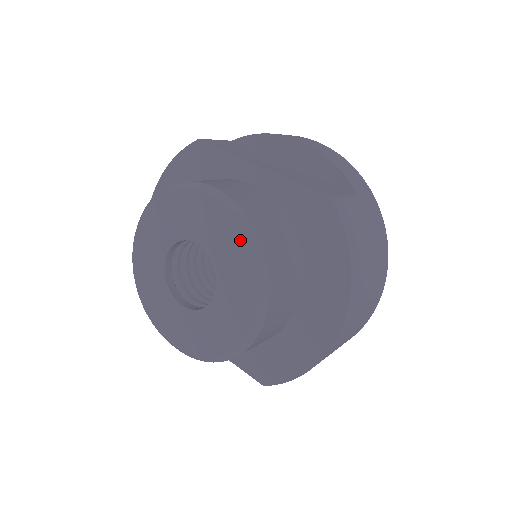
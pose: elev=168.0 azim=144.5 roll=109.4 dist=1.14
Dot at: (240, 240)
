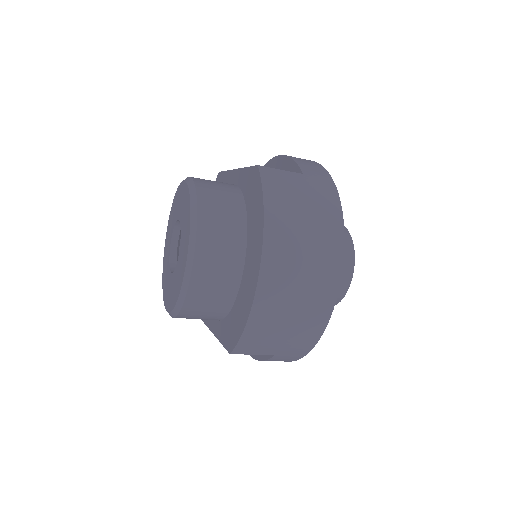
Dot at: (188, 200)
